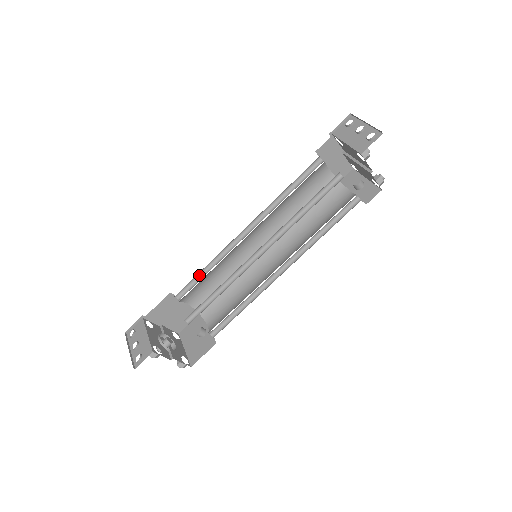
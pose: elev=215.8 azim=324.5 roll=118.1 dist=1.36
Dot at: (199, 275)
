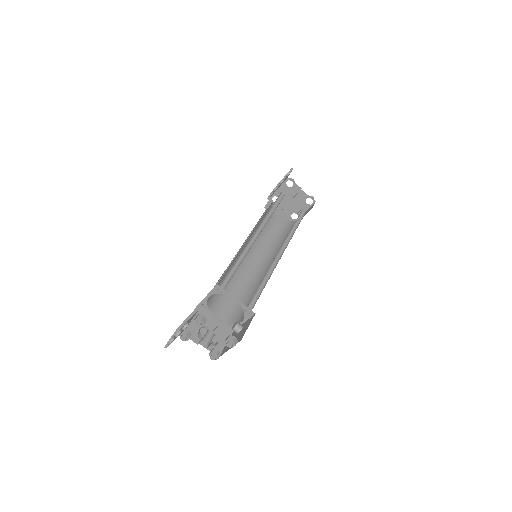
Dot at: occluded
